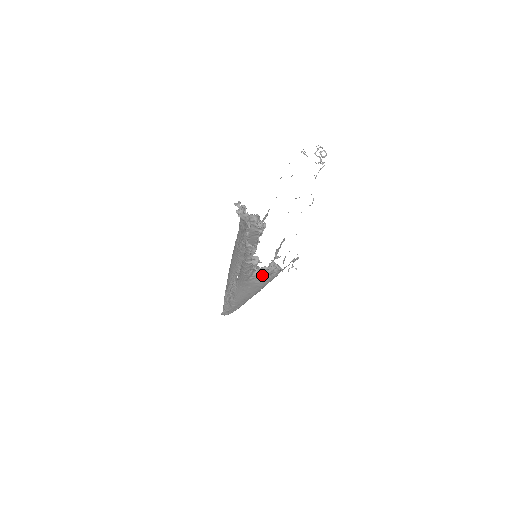
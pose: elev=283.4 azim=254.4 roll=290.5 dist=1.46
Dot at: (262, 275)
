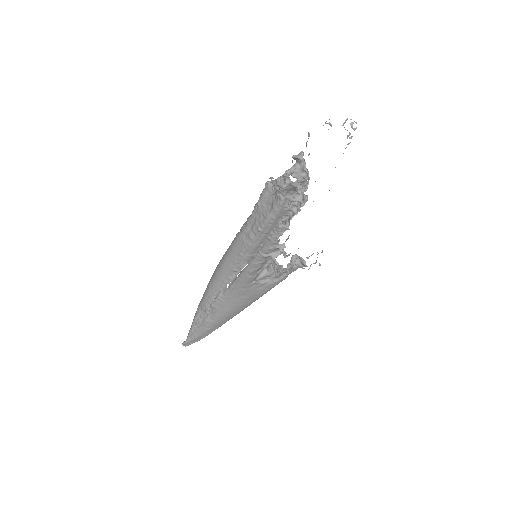
Dot at: (266, 279)
